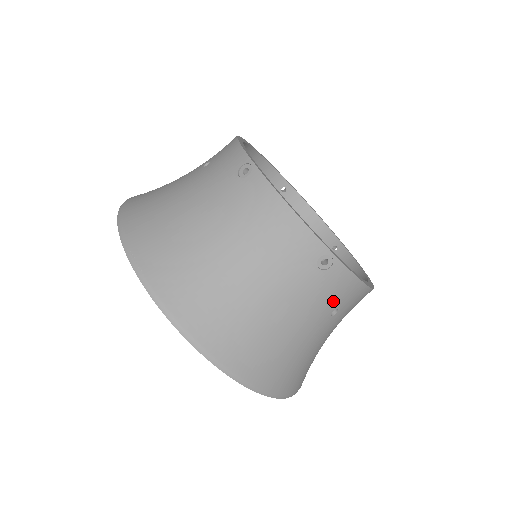
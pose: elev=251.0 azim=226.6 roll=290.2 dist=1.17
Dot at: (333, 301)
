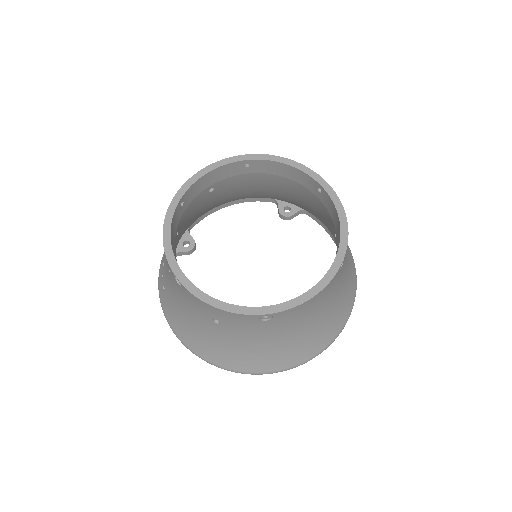
Dot at: occluded
